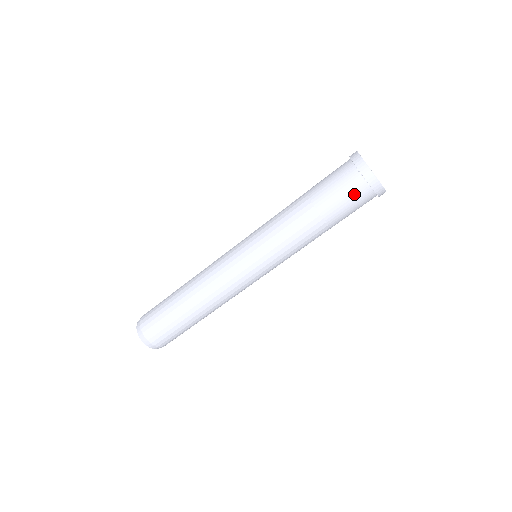
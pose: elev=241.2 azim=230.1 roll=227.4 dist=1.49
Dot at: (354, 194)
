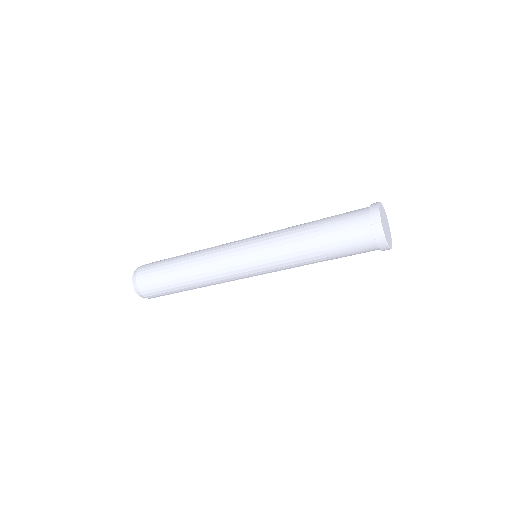
Dot at: (359, 240)
